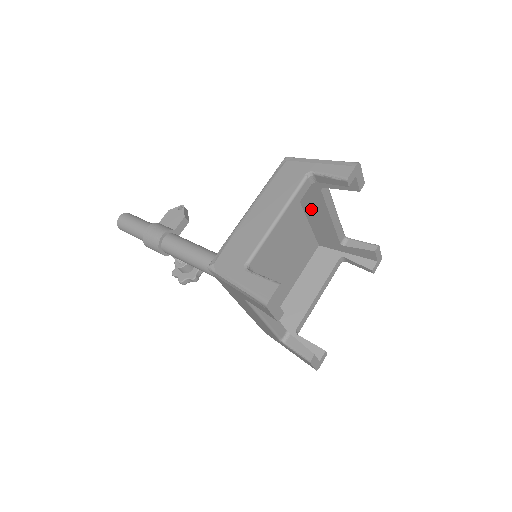
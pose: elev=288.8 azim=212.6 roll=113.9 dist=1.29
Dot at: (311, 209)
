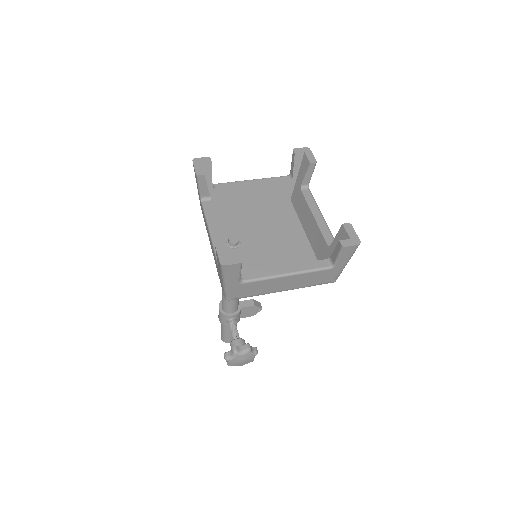
Dot at: (305, 220)
